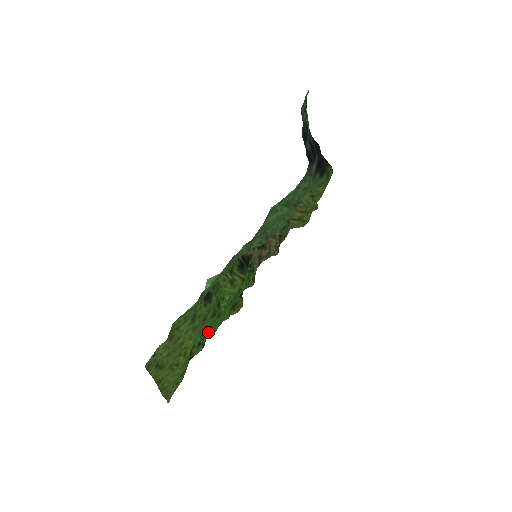
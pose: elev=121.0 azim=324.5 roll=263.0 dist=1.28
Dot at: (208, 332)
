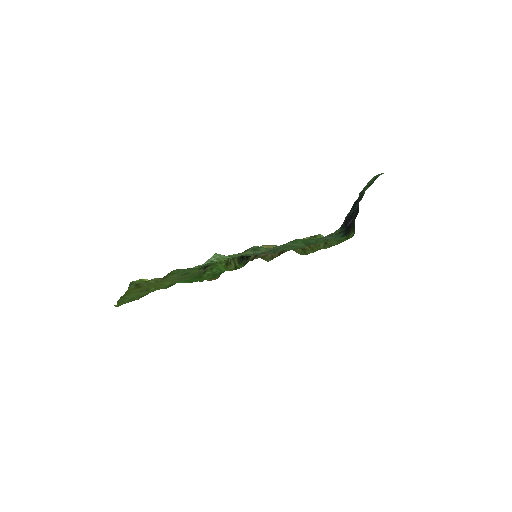
Dot at: (182, 282)
